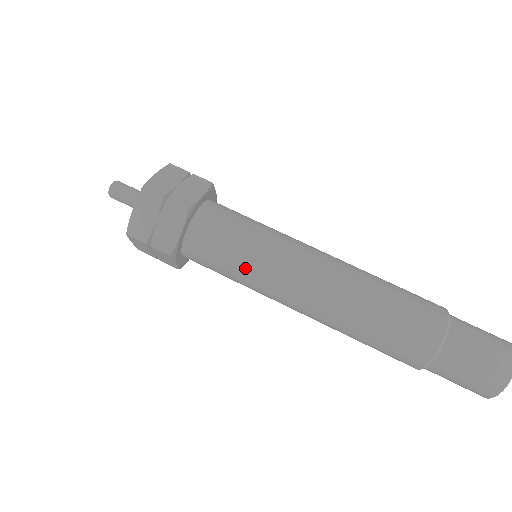
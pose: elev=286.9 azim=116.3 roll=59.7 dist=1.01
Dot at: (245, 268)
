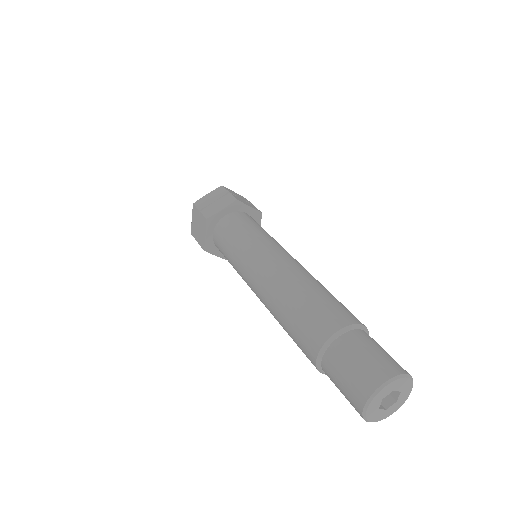
Dot at: (233, 264)
